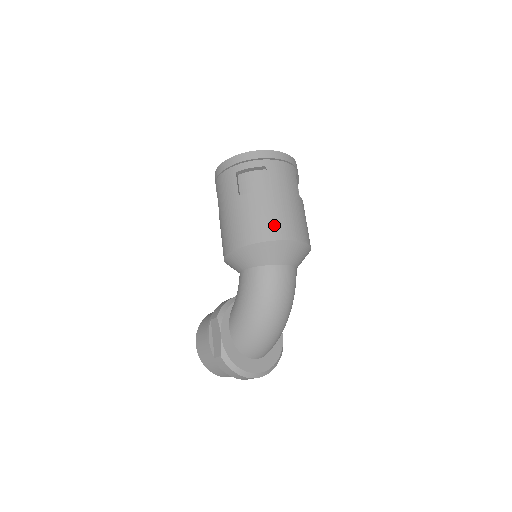
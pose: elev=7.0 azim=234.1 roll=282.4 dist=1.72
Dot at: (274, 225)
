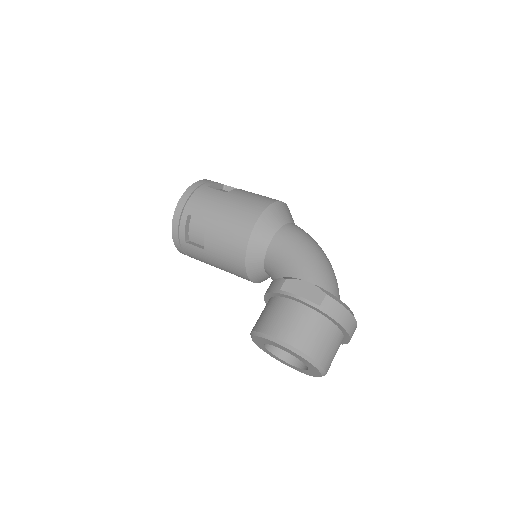
Dot at: occluded
